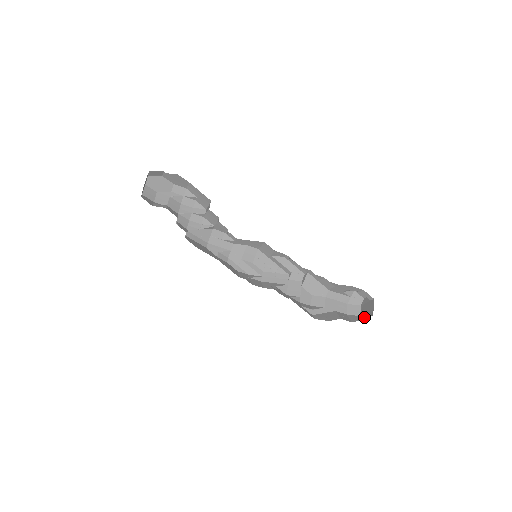
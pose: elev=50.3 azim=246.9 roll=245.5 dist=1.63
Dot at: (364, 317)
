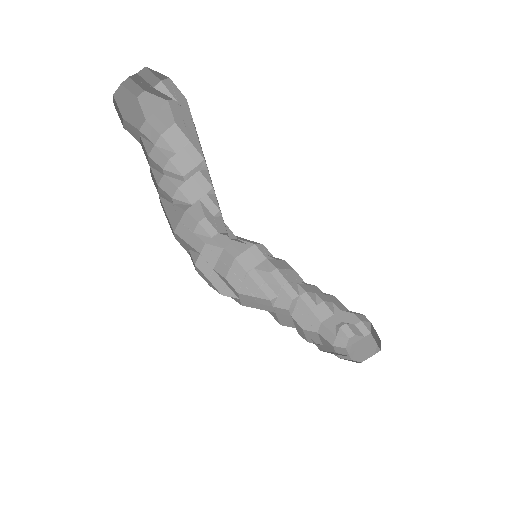
Dot at: (362, 358)
